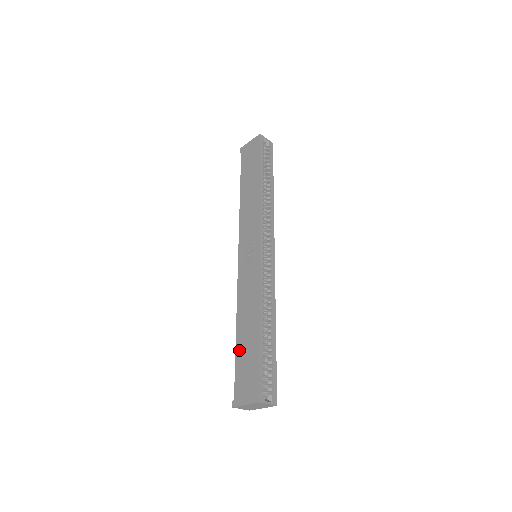
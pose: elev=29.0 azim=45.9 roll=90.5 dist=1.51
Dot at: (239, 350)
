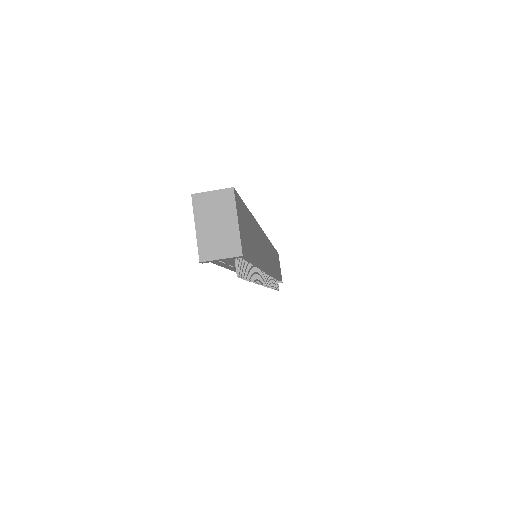
Dot at: occluded
